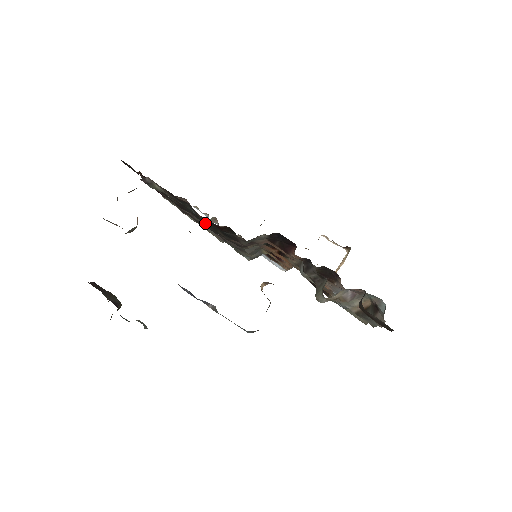
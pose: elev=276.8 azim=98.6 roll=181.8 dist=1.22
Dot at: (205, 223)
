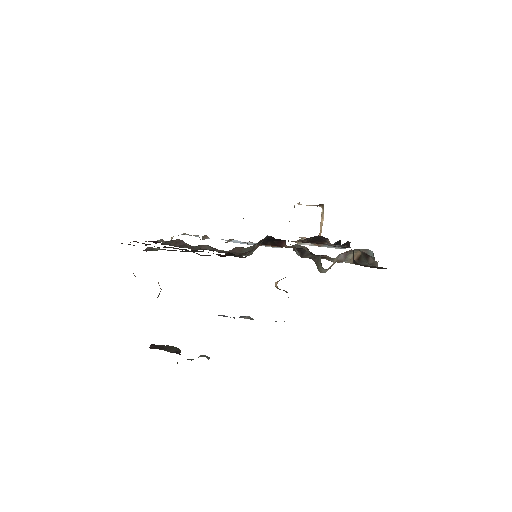
Dot at: occluded
